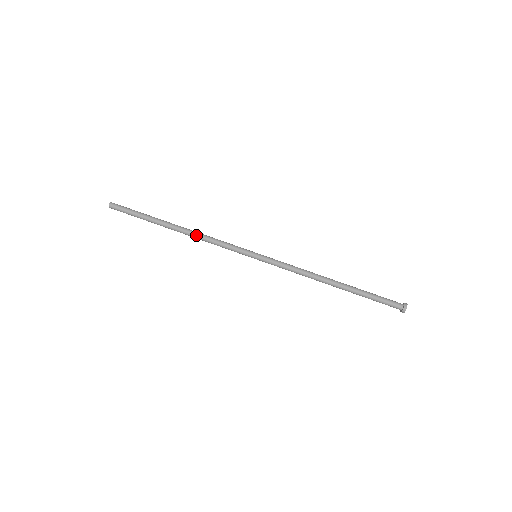
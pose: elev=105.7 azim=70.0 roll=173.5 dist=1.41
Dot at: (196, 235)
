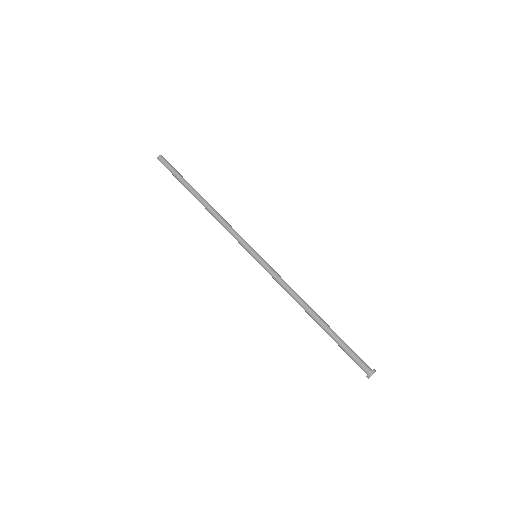
Dot at: (214, 213)
